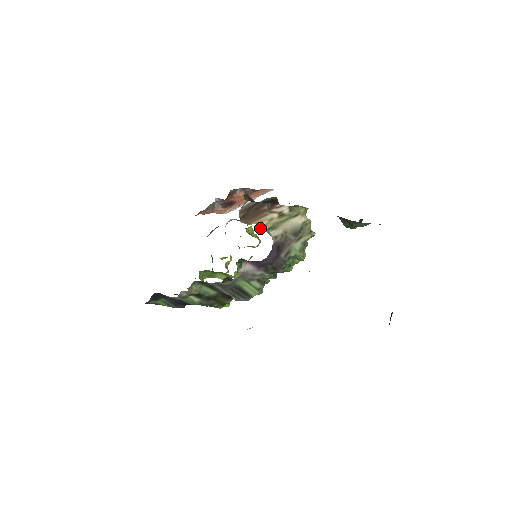
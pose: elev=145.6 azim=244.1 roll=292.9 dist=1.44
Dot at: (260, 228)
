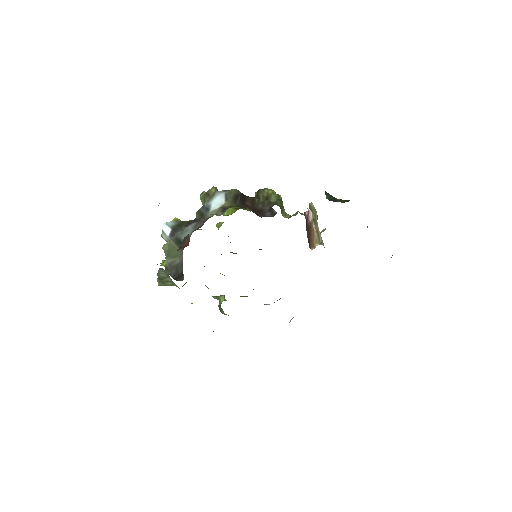
Dot at: occluded
